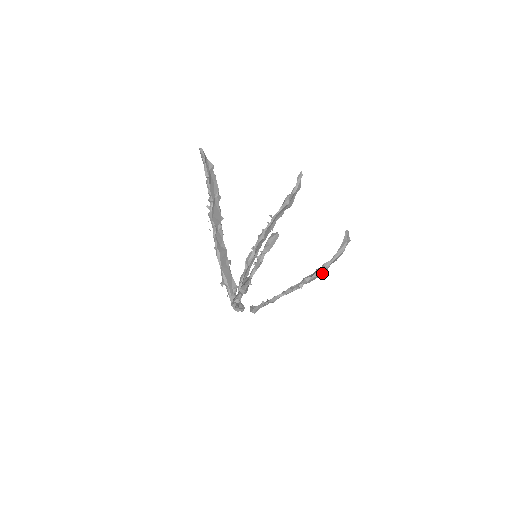
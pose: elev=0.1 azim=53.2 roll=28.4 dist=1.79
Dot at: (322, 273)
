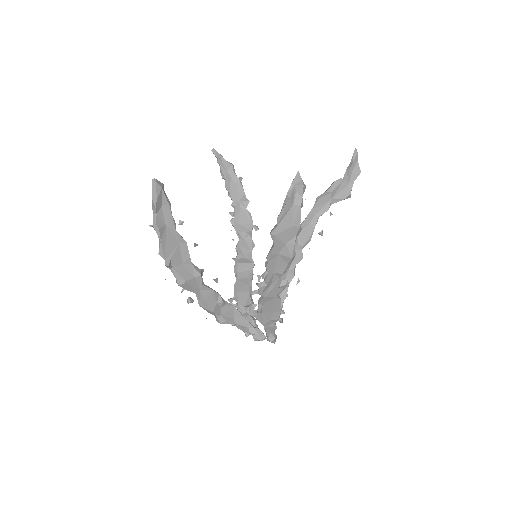
Dot at: (286, 251)
